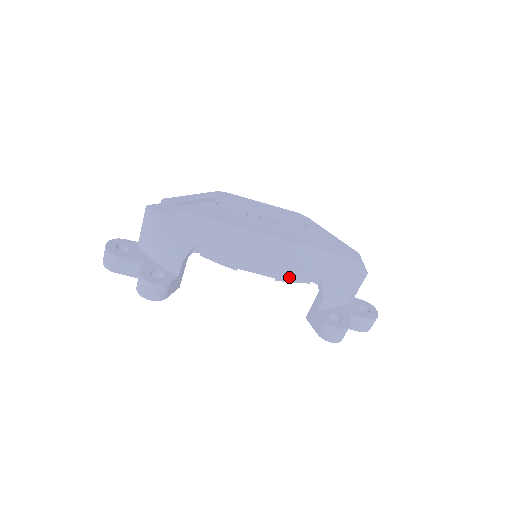
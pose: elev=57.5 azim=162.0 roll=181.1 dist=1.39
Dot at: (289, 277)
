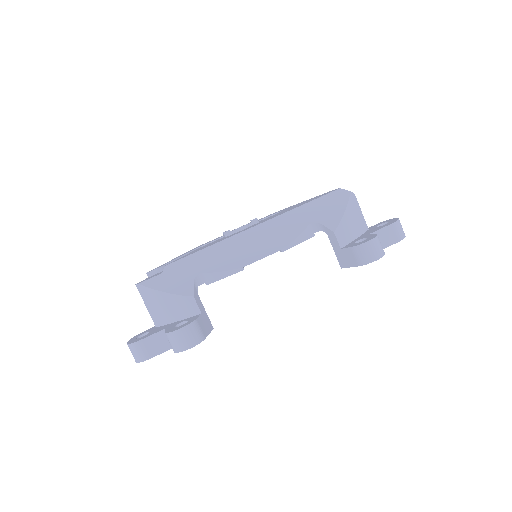
Dot at: (291, 241)
